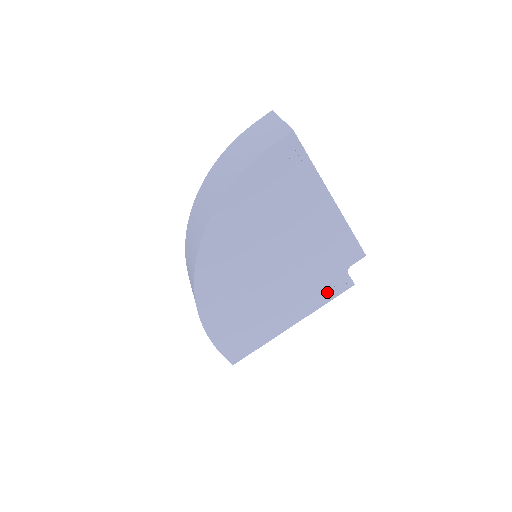
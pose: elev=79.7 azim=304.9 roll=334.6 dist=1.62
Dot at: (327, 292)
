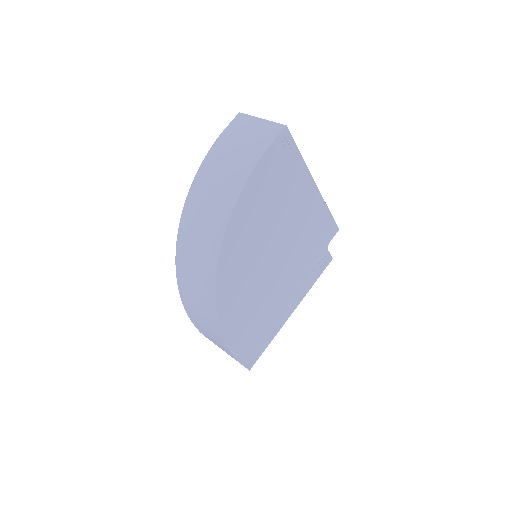
Dot at: (315, 272)
